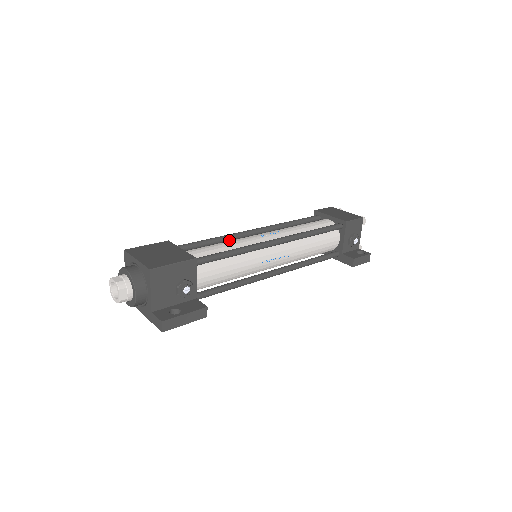
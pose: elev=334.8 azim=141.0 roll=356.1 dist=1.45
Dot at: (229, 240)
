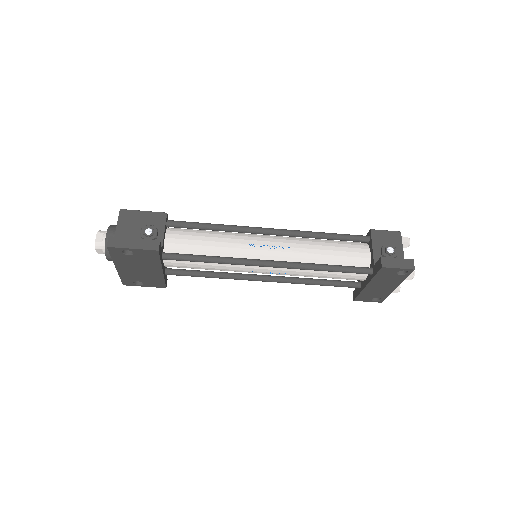
Dot at: occluded
